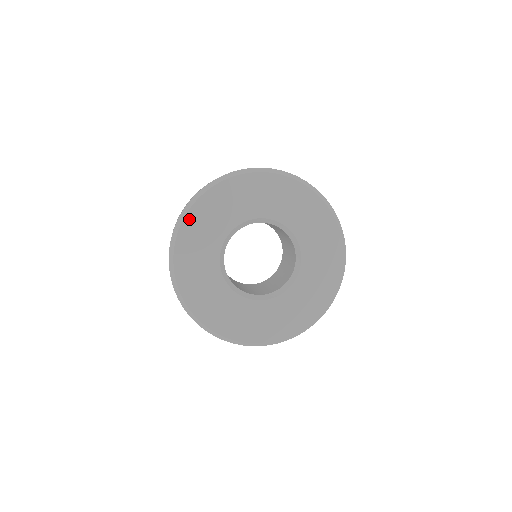
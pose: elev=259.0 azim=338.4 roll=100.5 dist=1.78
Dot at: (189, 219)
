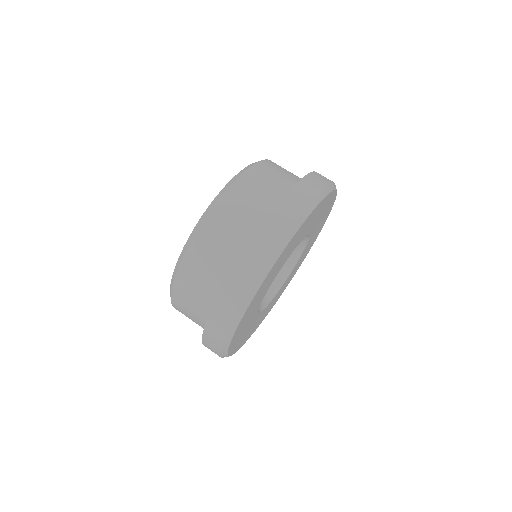
Dot at: (292, 240)
